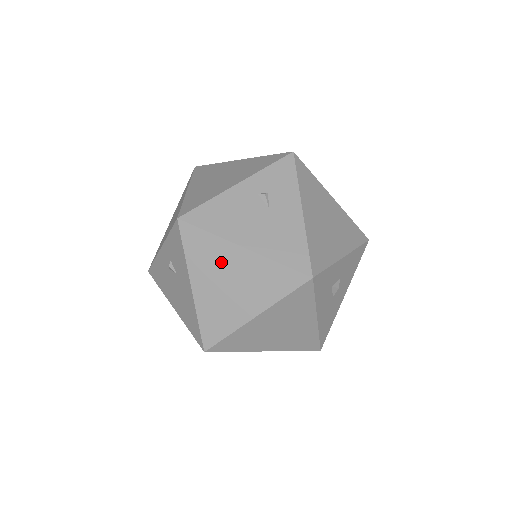
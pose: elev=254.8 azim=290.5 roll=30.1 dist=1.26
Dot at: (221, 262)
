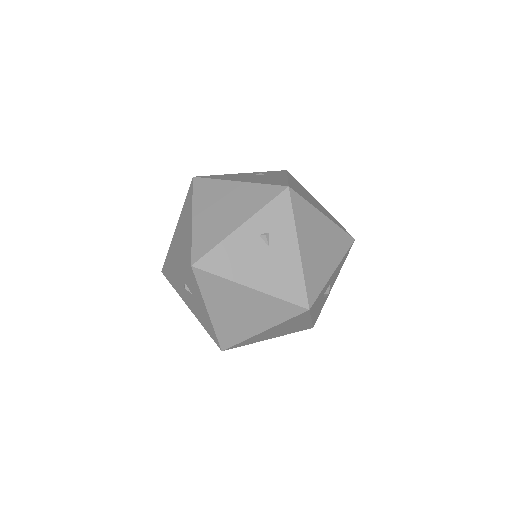
Dot at: (232, 297)
